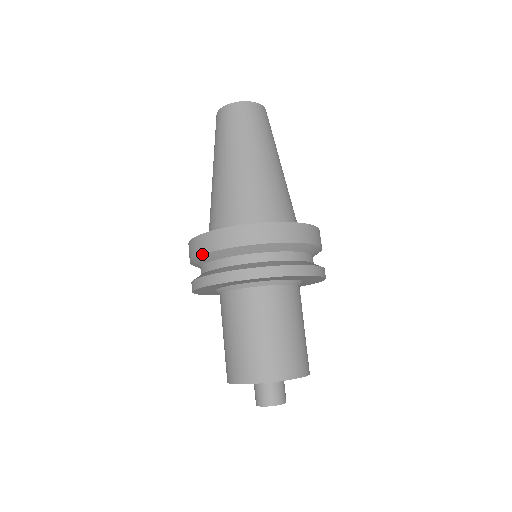
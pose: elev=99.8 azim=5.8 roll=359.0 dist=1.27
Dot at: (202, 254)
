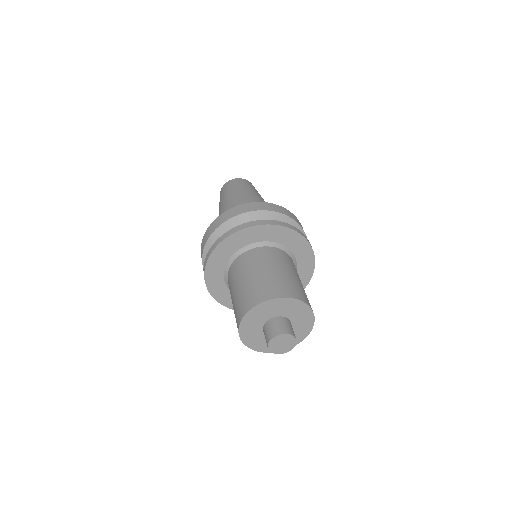
Dot at: (206, 243)
